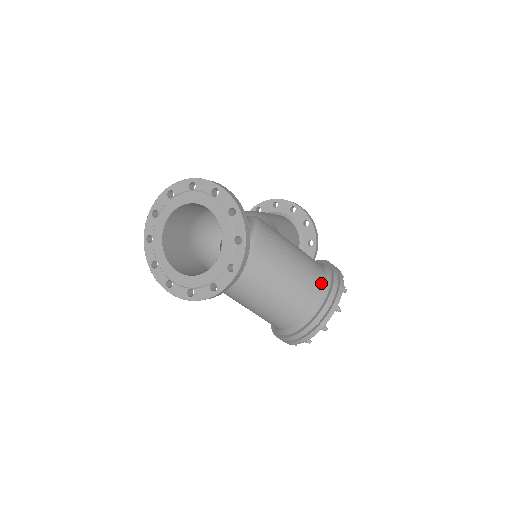
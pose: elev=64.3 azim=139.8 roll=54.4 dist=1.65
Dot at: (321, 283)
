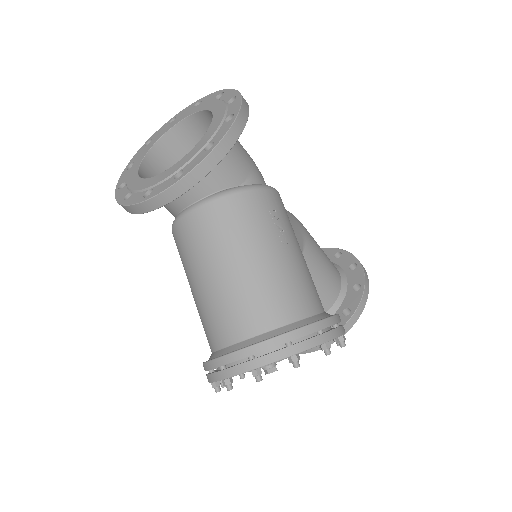
Dot at: (298, 312)
